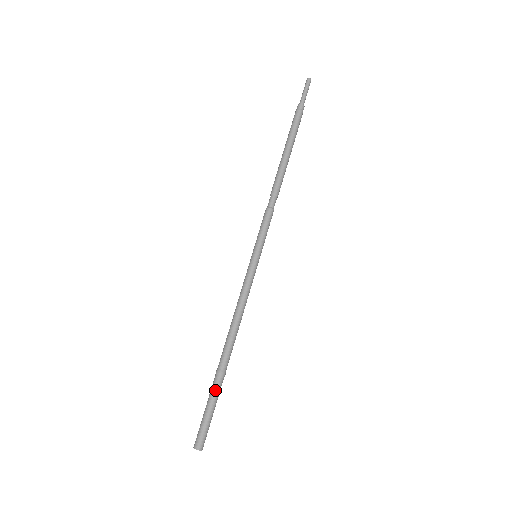
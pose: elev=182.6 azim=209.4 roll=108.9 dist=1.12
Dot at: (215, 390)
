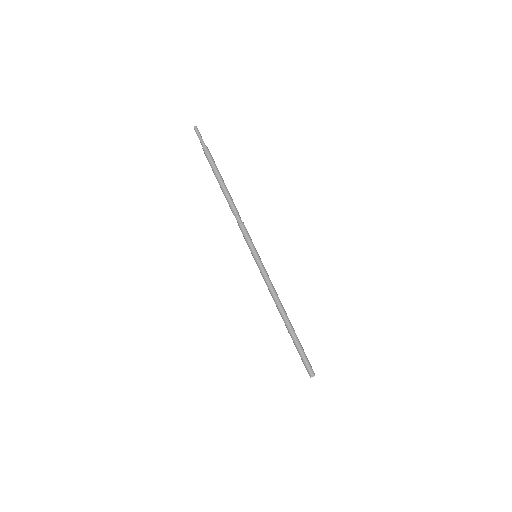
Dot at: (297, 341)
